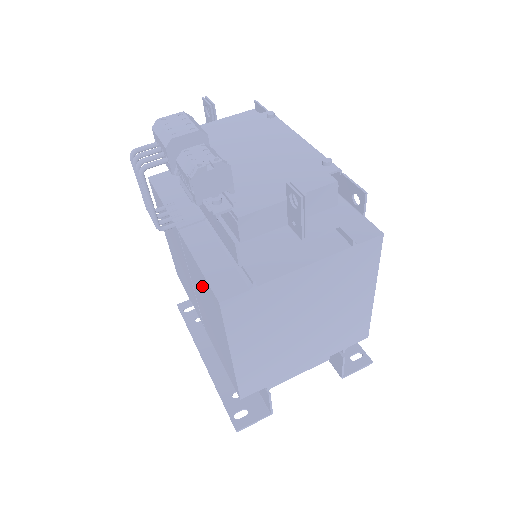
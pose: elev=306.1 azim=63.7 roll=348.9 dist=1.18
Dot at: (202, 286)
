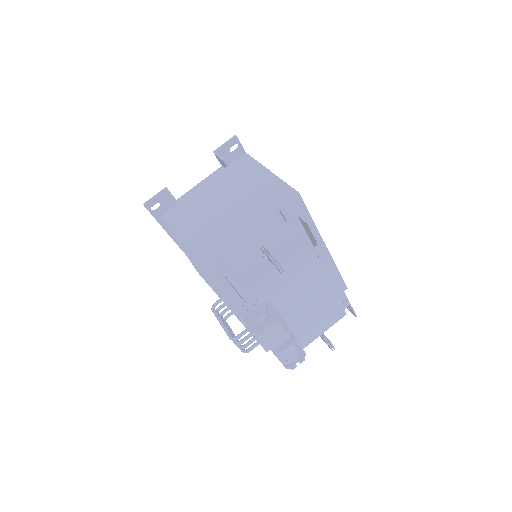
Dot at: occluded
